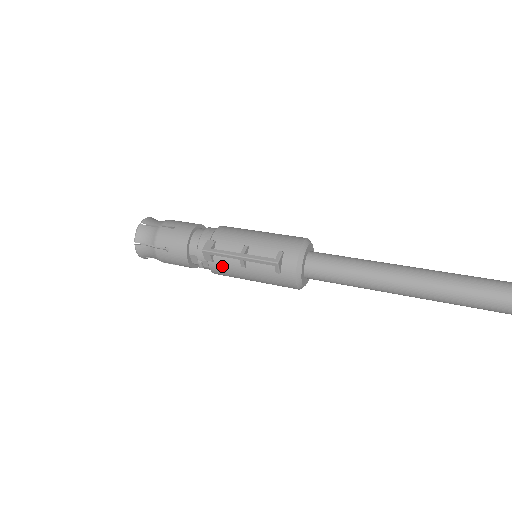
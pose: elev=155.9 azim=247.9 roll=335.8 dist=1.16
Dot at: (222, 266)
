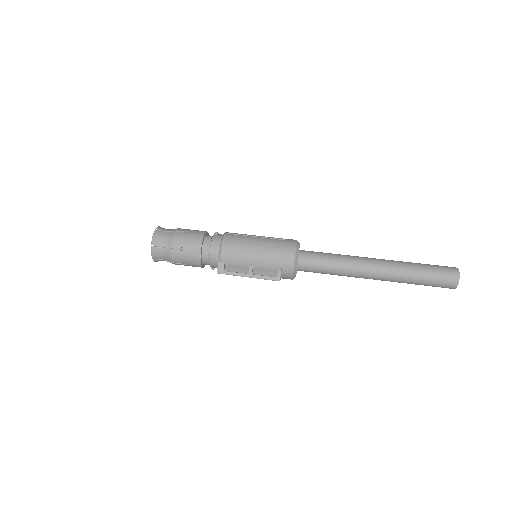
Dot at: occluded
